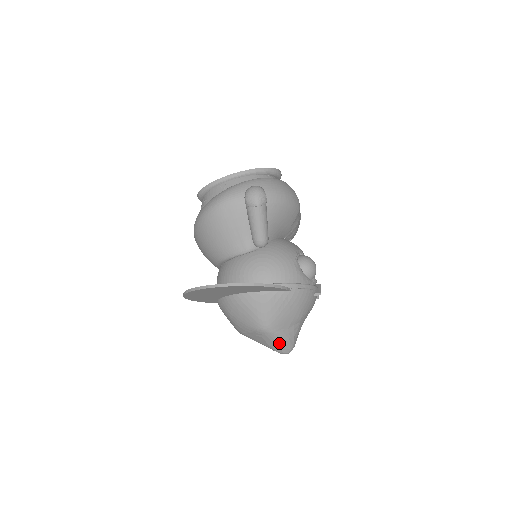
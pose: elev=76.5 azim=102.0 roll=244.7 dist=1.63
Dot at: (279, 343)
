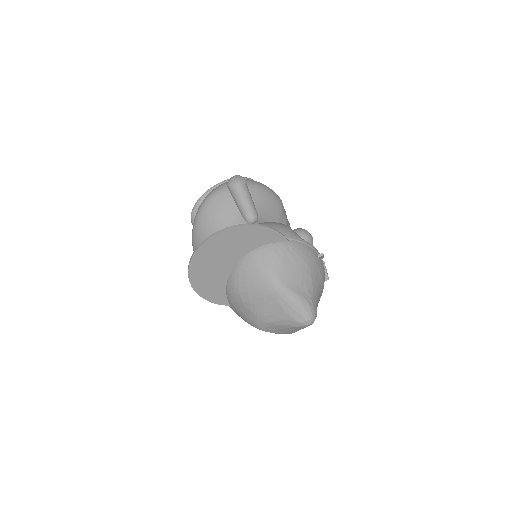
Dot at: (296, 304)
